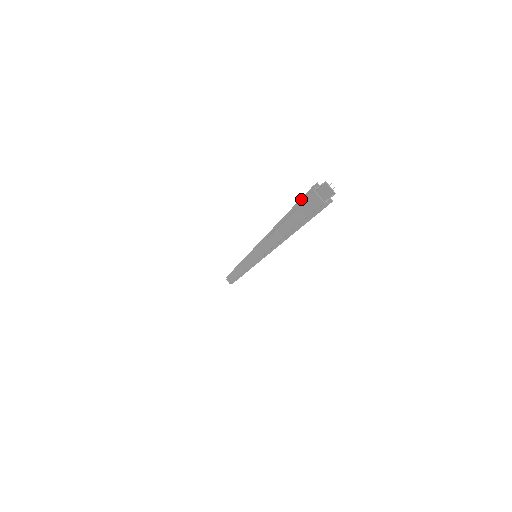
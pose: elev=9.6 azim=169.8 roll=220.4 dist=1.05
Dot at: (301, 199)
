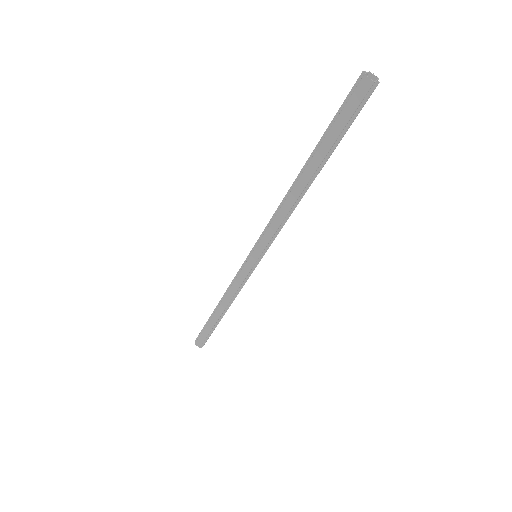
Dot at: (344, 102)
